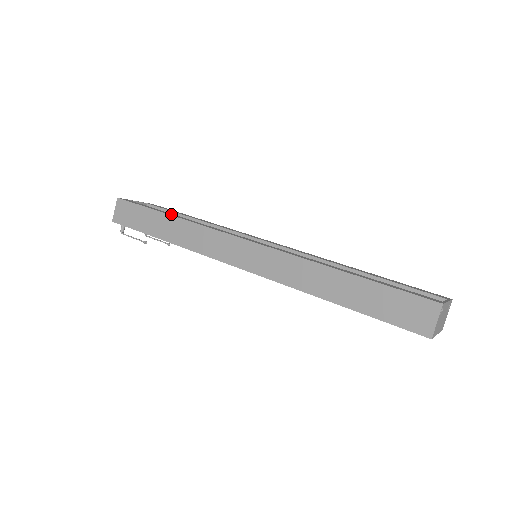
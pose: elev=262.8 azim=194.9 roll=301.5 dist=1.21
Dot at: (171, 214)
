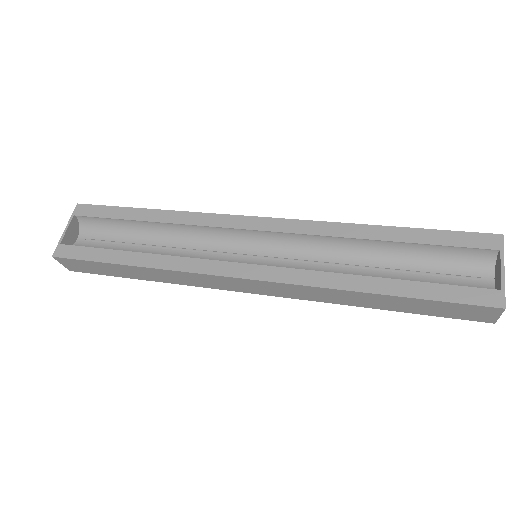
Dot at: (131, 258)
